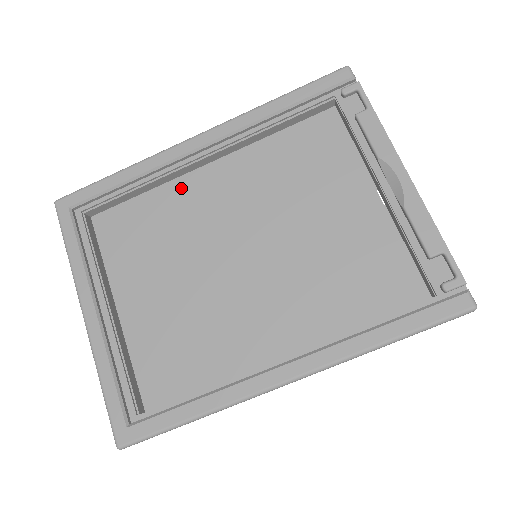
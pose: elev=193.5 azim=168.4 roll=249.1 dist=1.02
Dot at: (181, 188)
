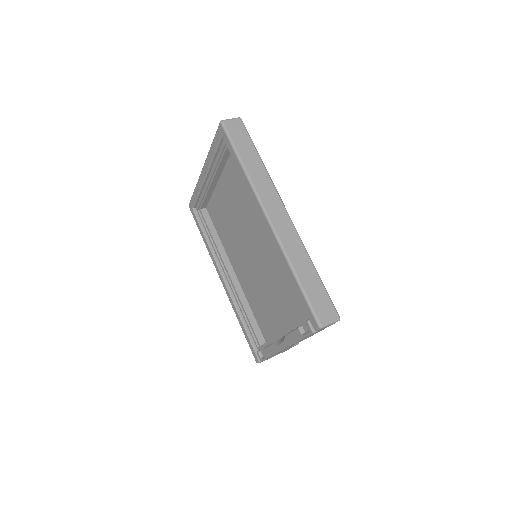
Dot at: occluded
